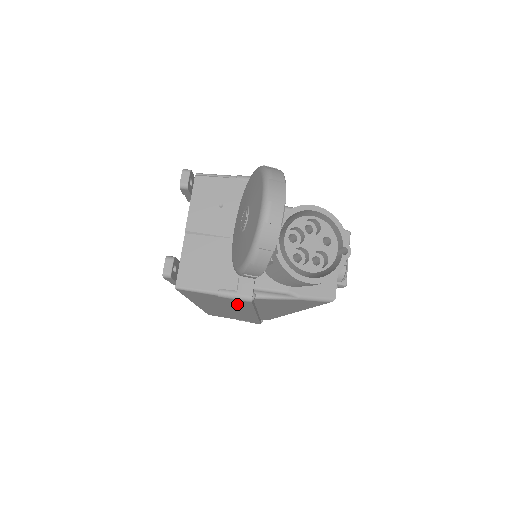
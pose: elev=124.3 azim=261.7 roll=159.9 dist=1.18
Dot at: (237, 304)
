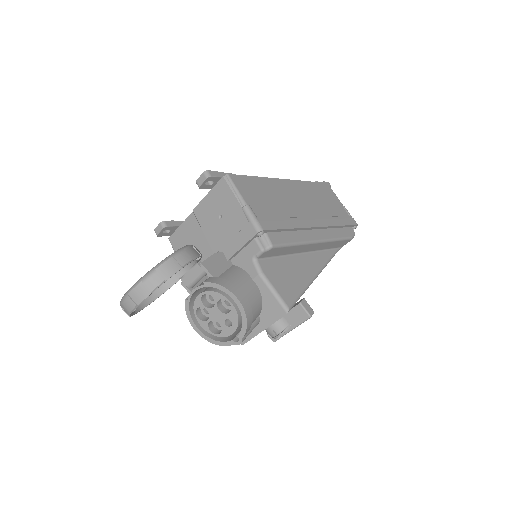
Dot at: occluded
